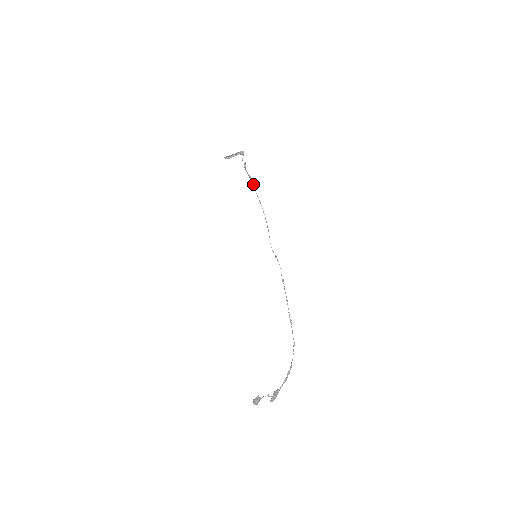
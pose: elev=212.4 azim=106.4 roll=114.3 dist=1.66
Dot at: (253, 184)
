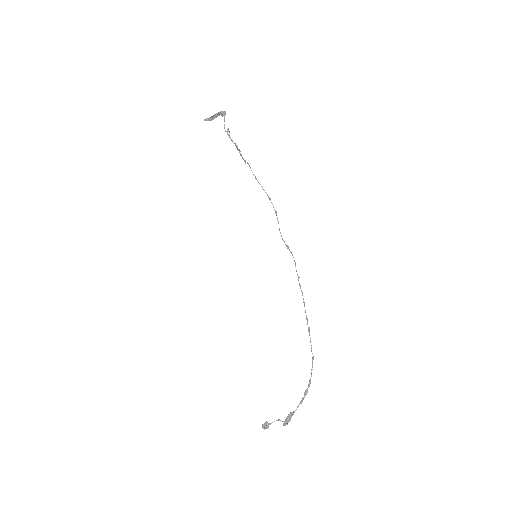
Dot at: (243, 158)
